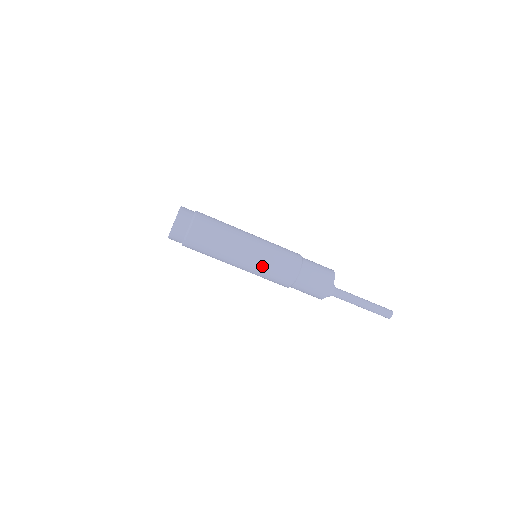
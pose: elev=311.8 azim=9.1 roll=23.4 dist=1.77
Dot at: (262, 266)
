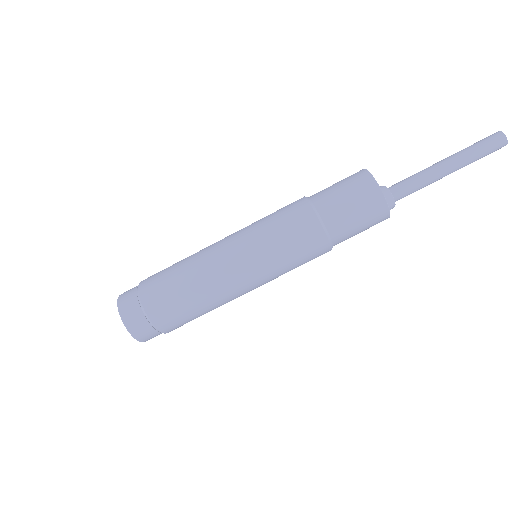
Dot at: (274, 273)
